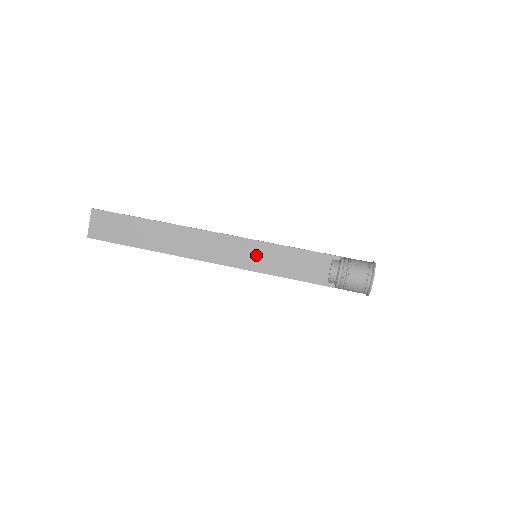
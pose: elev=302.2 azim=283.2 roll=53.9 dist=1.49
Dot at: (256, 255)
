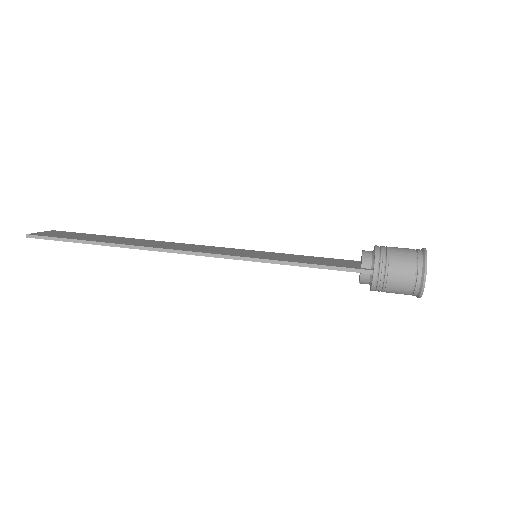
Dot at: (256, 254)
